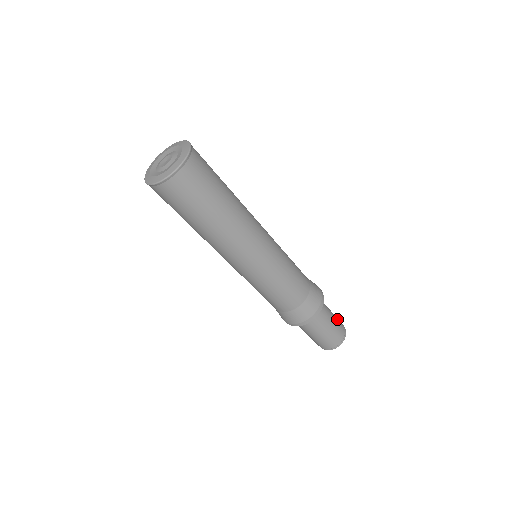
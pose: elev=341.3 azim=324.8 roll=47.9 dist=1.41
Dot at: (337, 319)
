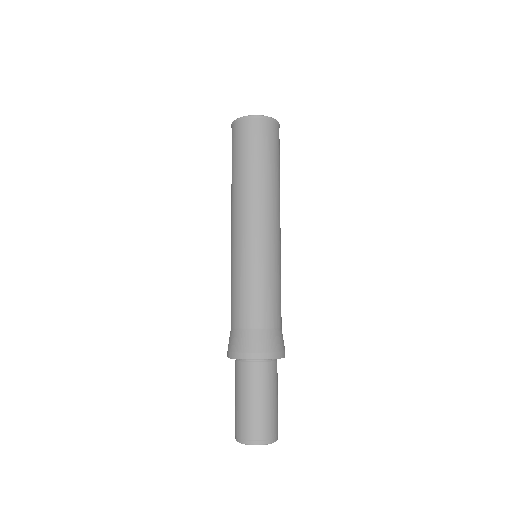
Dot at: occluded
